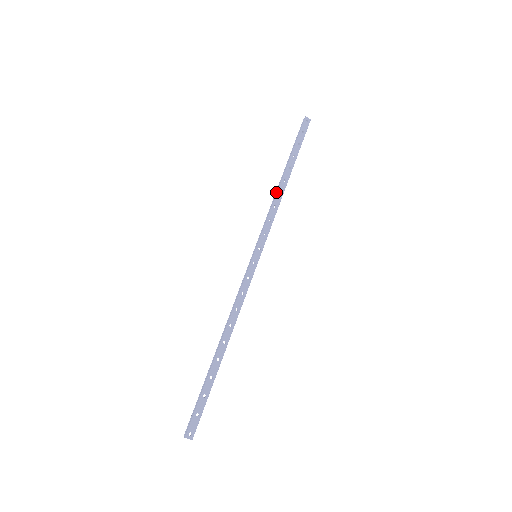
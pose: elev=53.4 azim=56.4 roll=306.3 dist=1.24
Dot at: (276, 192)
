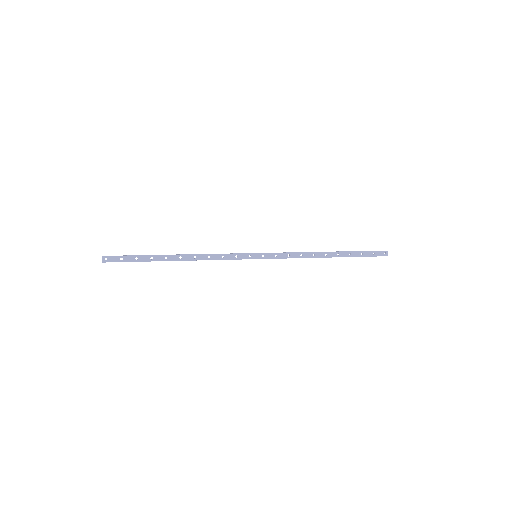
Dot at: occluded
